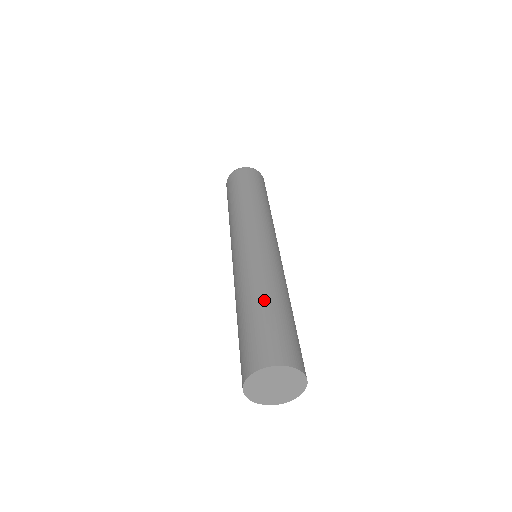
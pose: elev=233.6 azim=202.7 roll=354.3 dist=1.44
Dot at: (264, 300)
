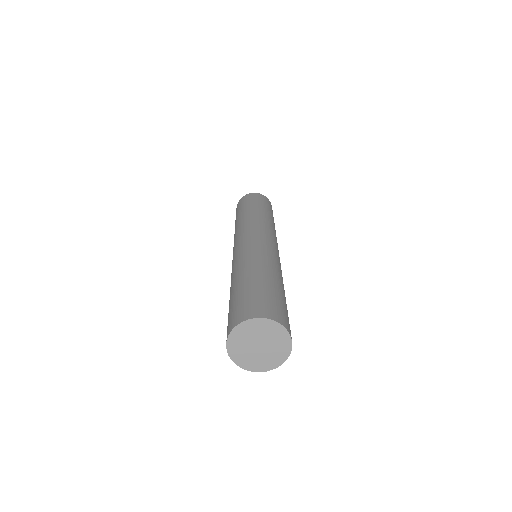
Dot at: (234, 285)
